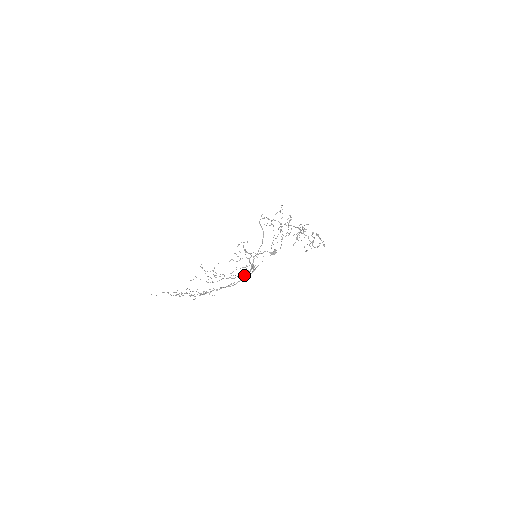
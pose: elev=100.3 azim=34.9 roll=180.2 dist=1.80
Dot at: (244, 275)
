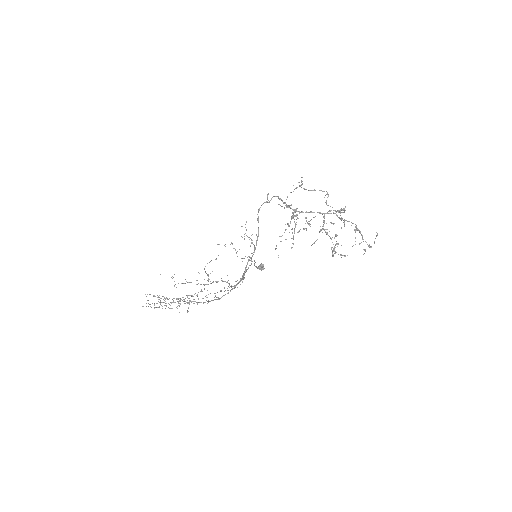
Dot at: occluded
